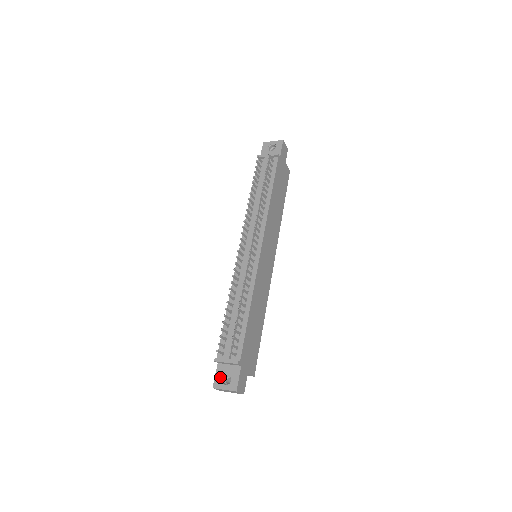
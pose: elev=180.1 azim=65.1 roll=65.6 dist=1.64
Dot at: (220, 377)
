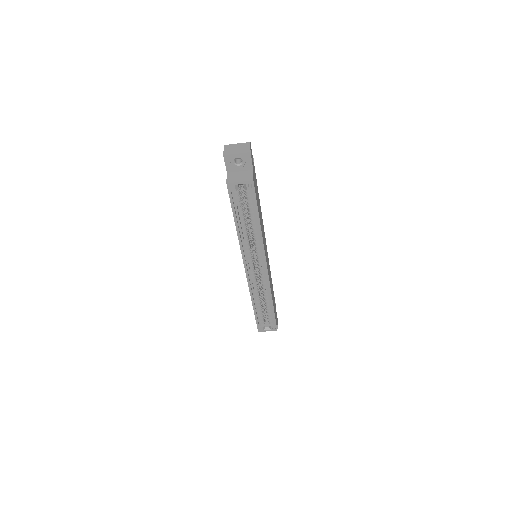
Dot at: occluded
